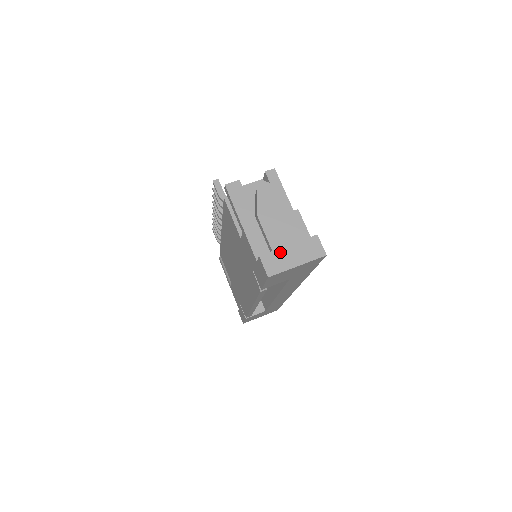
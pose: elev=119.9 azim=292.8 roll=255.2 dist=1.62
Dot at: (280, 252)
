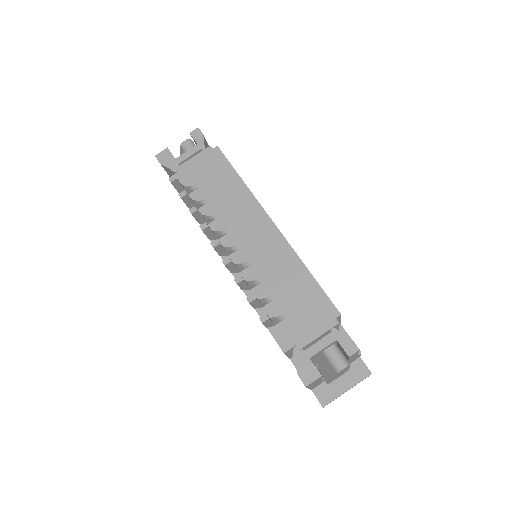
Dot at: occluded
